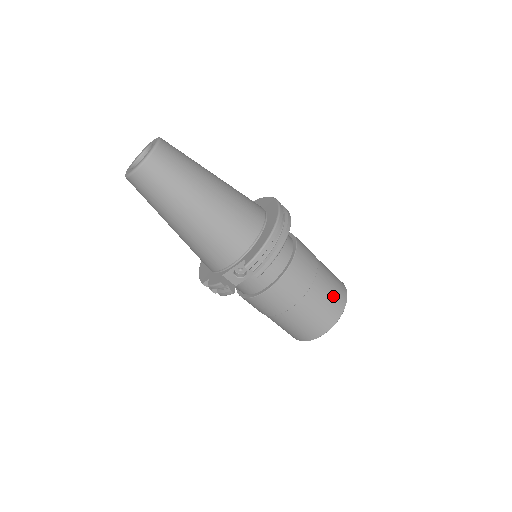
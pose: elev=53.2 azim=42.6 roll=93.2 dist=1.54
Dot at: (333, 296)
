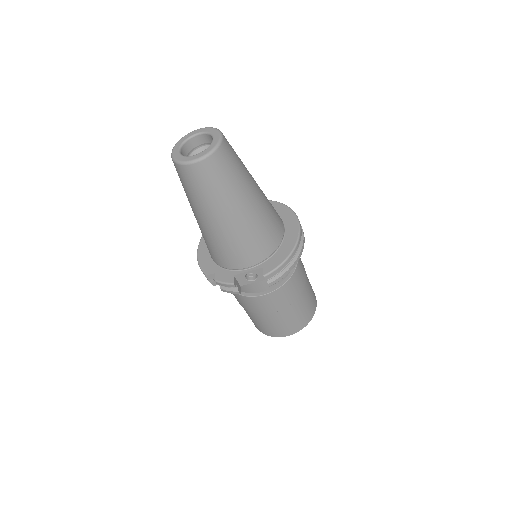
Dot at: (310, 304)
